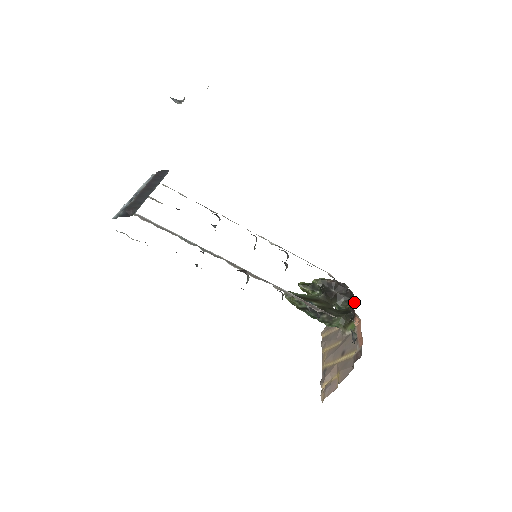
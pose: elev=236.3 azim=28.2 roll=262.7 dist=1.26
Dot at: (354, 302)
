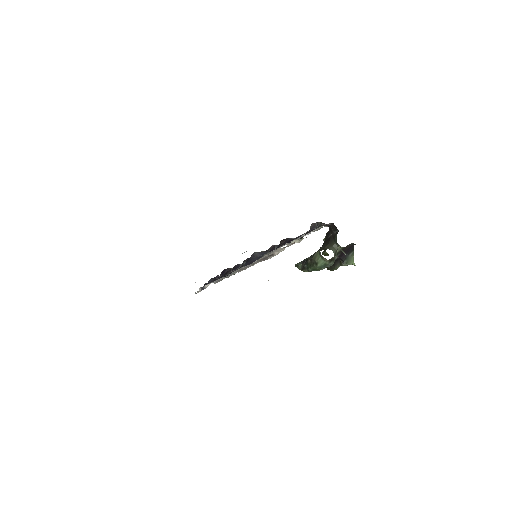
Dot at: occluded
